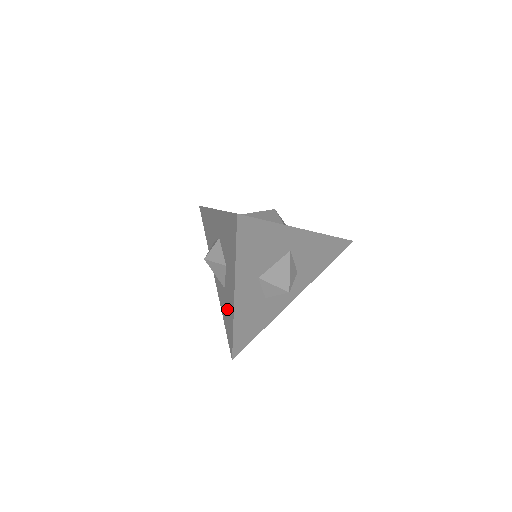
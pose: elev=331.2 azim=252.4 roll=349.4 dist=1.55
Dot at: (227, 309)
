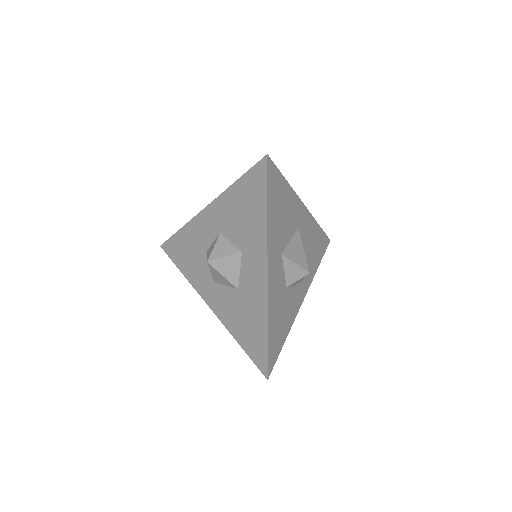
Dot at: (248, 312)
